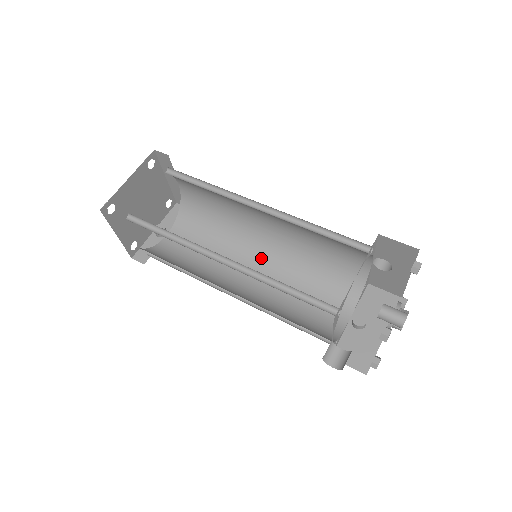
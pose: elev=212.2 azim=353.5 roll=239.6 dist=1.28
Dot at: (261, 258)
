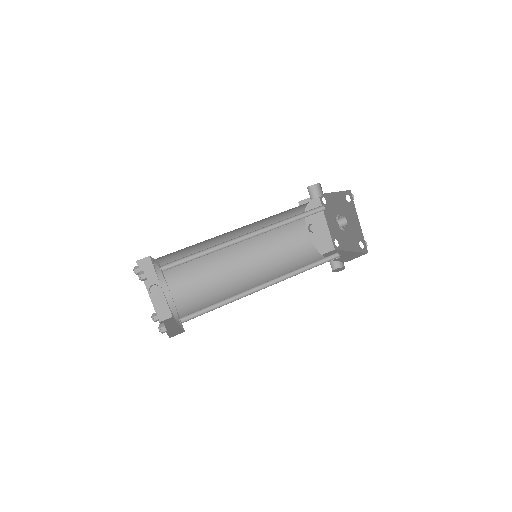
Dot at: (237, 244)
